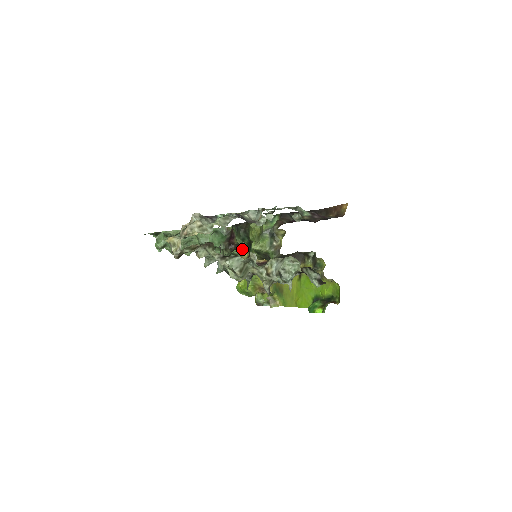
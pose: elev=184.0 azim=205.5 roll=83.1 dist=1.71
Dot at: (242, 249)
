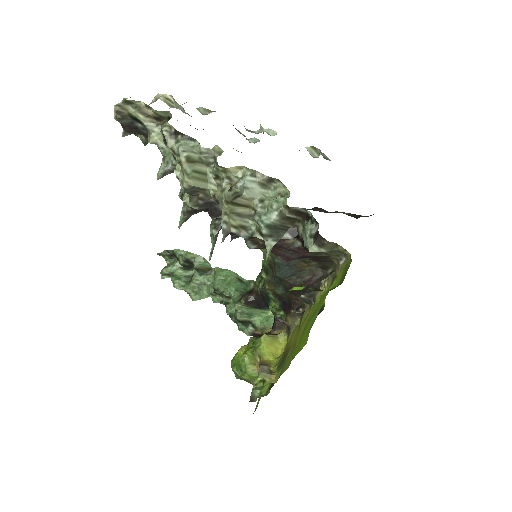
Dot at: (267, 321)
